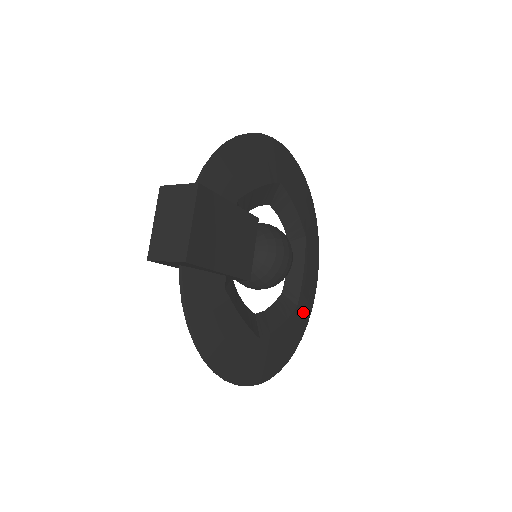
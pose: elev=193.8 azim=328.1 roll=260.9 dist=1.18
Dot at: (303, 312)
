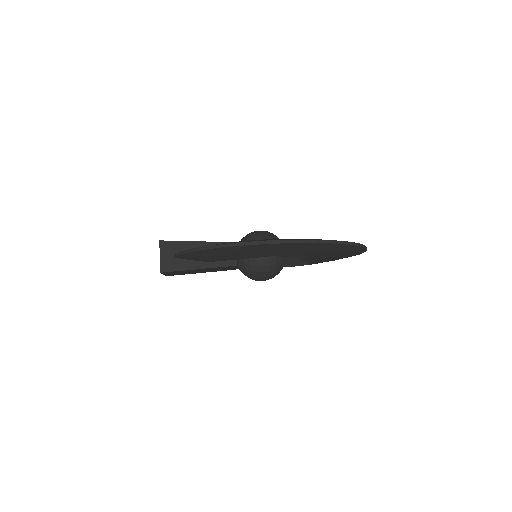
Dot at: occluded
